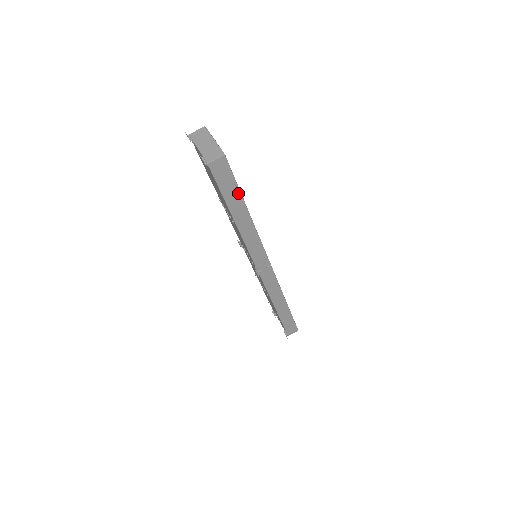
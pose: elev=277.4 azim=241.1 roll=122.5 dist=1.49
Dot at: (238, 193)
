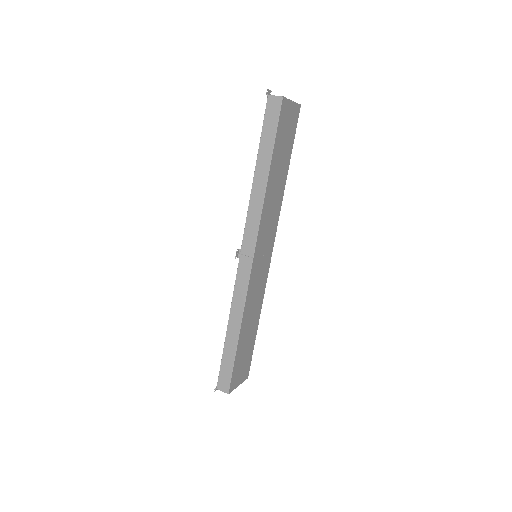
Dot at: (272, 144)
